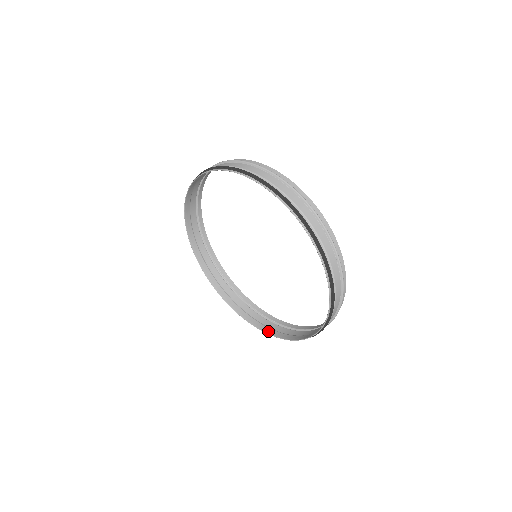
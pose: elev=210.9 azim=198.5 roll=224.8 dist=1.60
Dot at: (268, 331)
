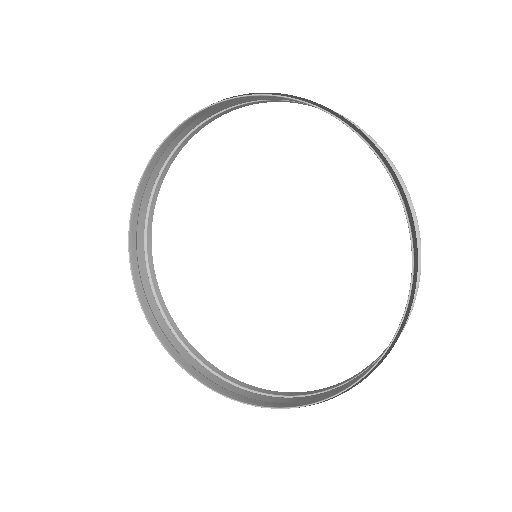
Dot at: (216, 388)
